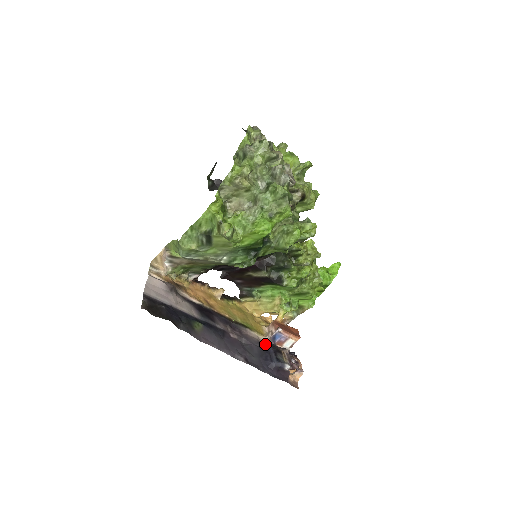
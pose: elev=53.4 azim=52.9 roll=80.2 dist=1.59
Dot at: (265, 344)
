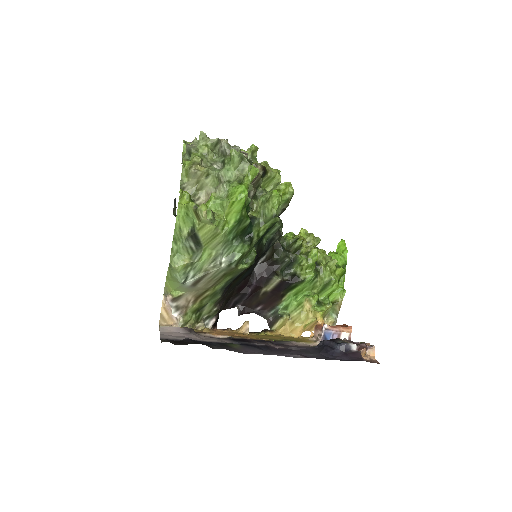
Dot at: (318, 344)
